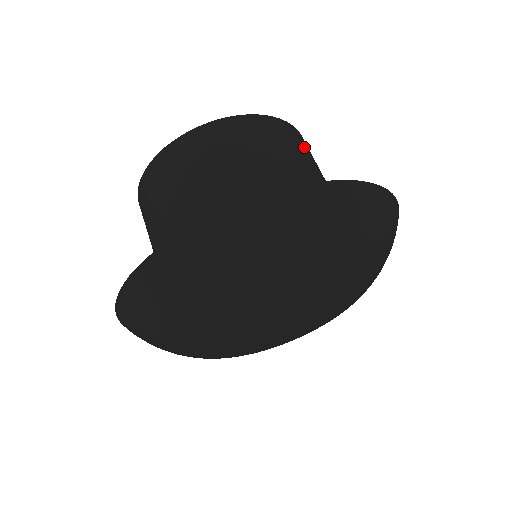
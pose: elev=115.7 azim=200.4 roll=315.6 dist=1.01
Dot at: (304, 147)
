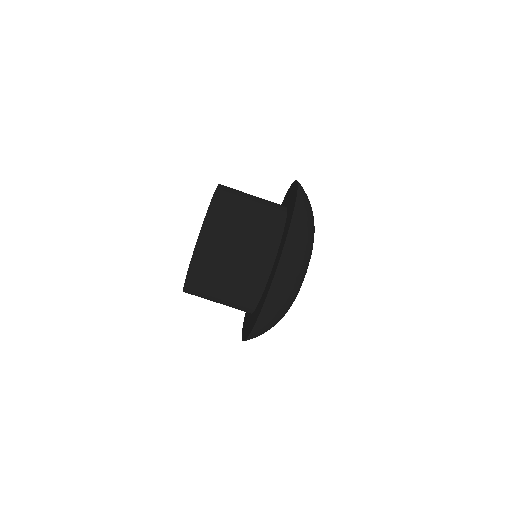
Dot at: (210, 263)
